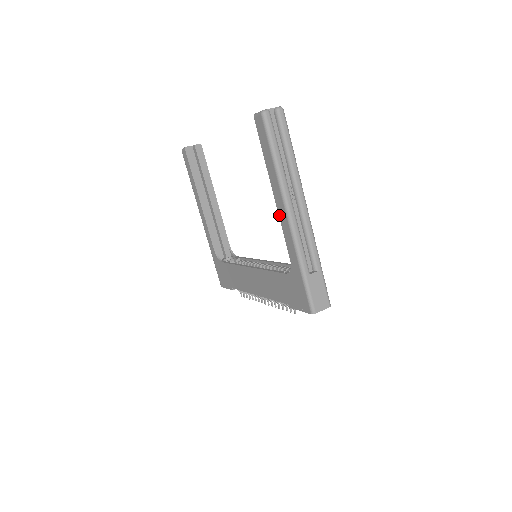
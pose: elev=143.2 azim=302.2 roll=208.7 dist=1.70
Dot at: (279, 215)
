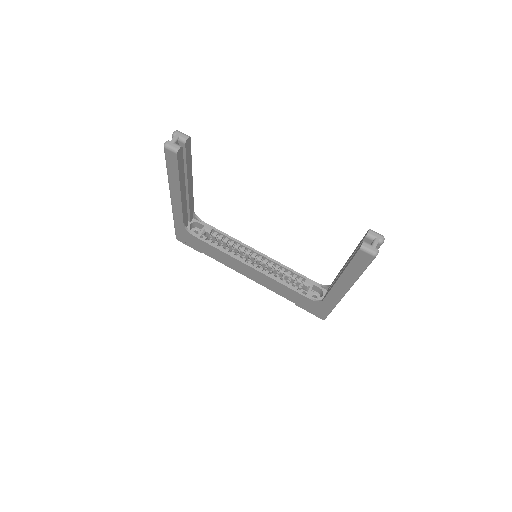
Dot at: (334, 287)
